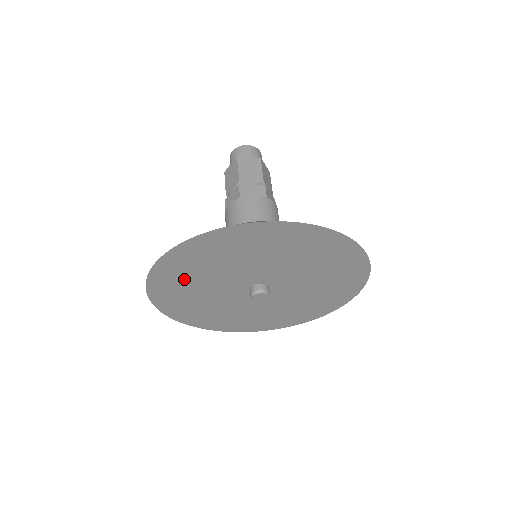
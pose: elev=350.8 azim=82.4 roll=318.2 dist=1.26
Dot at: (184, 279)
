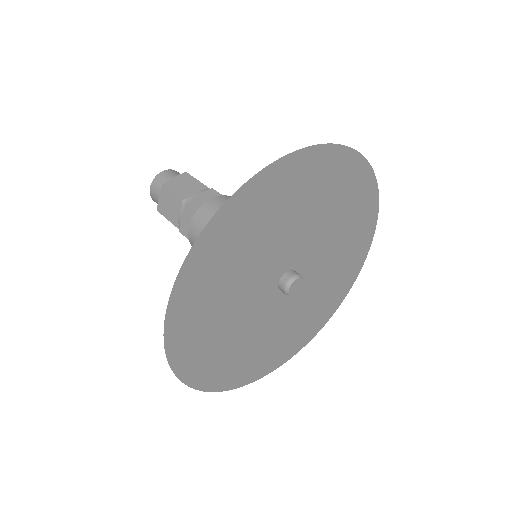
Dot at: (206, 317)
